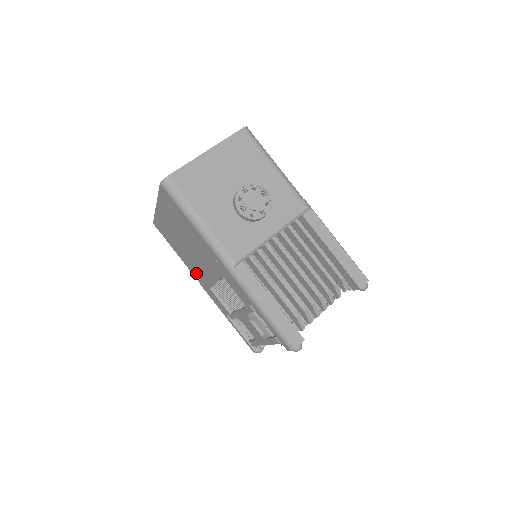
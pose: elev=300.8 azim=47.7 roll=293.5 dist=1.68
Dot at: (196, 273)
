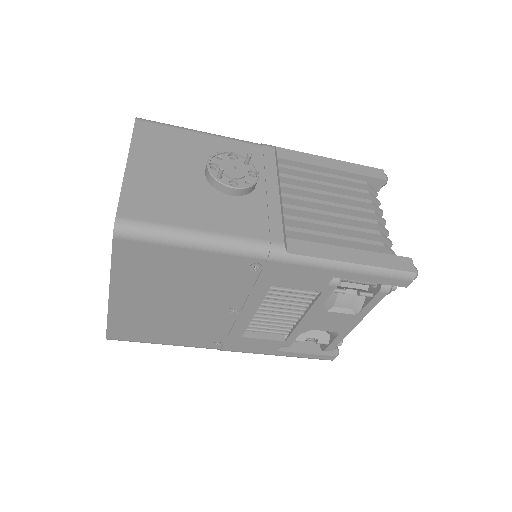
Dot at: (210, 338)
